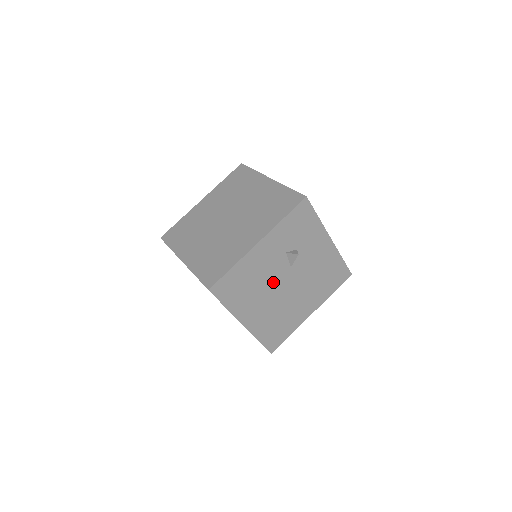
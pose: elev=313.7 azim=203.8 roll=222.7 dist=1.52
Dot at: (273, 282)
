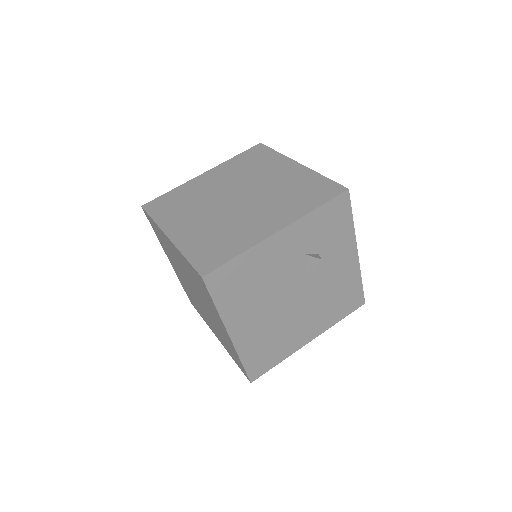
Dot at: (280, 289)
